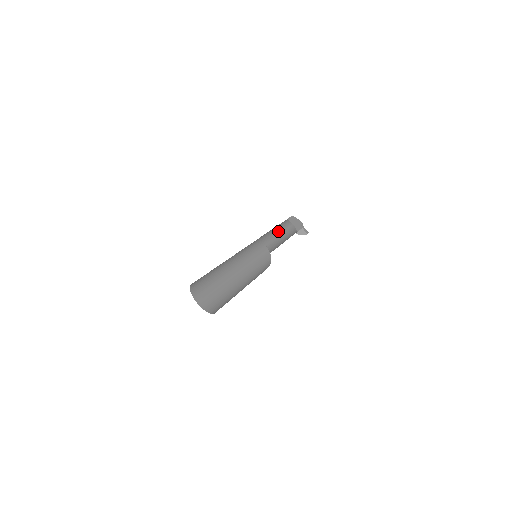
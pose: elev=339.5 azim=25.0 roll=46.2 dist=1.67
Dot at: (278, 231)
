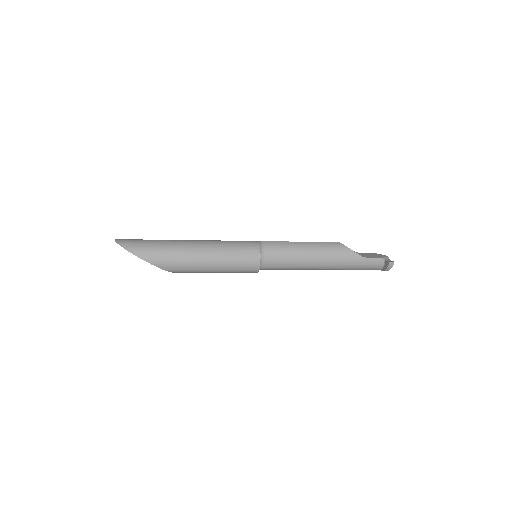
Dot at: (303, 242)
